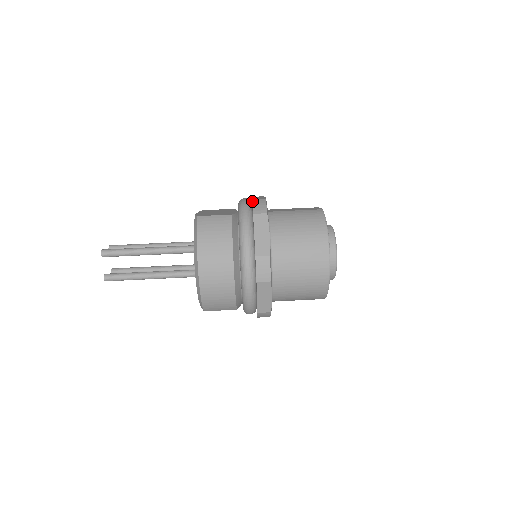
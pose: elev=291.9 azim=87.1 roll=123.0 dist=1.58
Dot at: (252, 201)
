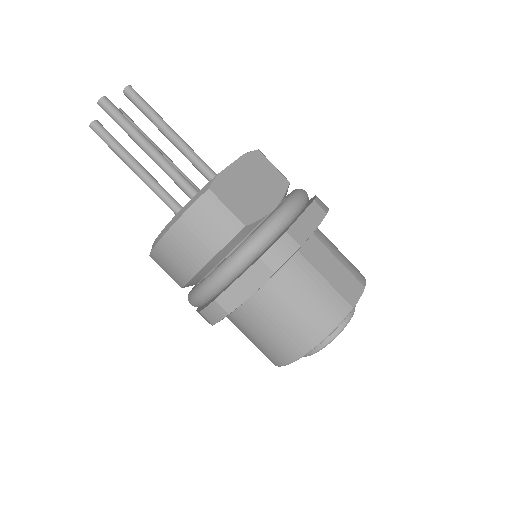
Dot at: (282, 235)
